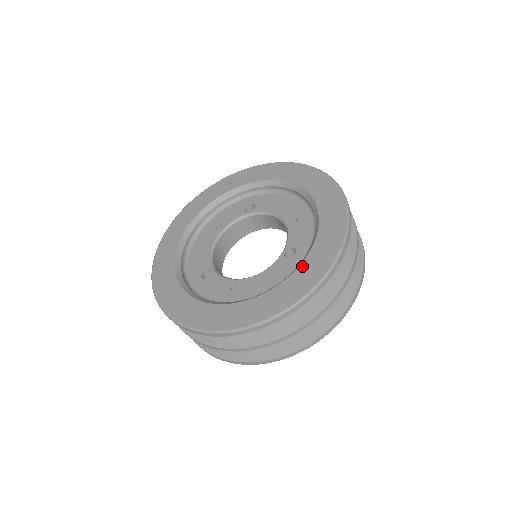
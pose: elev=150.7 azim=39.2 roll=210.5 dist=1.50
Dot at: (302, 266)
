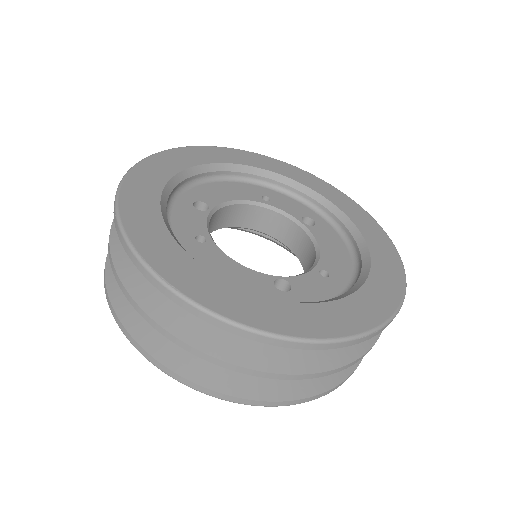
Dot at: (274, 301)
